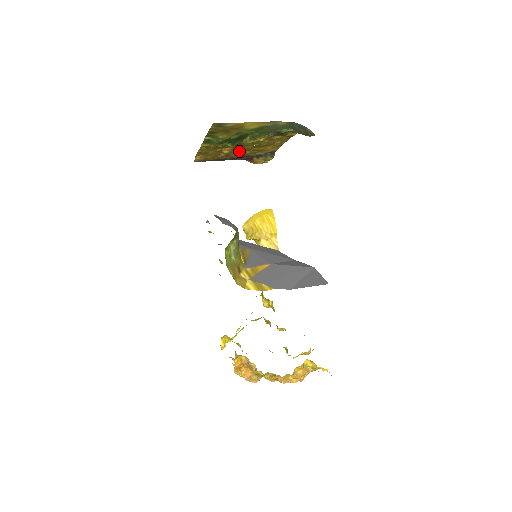
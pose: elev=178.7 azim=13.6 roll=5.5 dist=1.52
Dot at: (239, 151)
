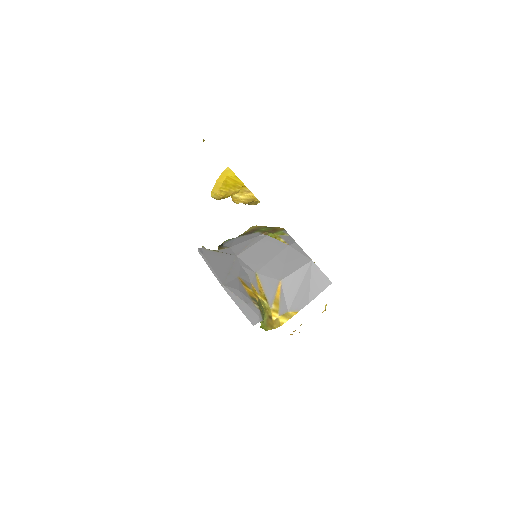
Dot at: occluded
